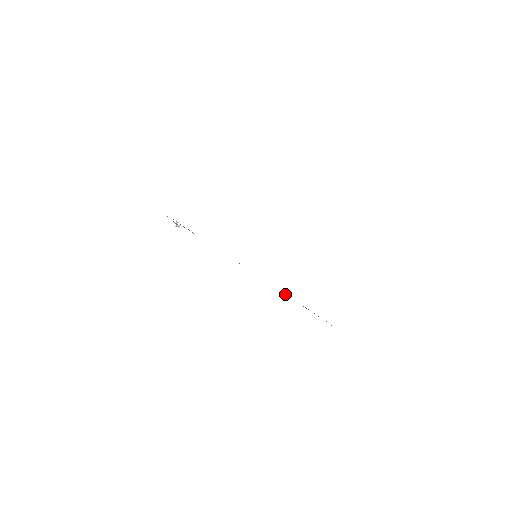
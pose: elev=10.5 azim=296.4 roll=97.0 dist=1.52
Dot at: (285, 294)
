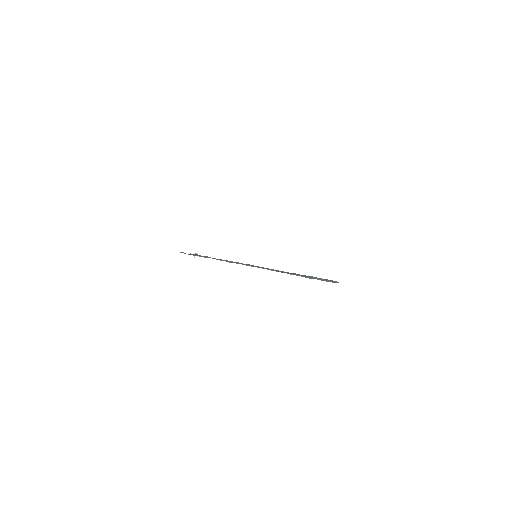
Dot at: (291, 274)
